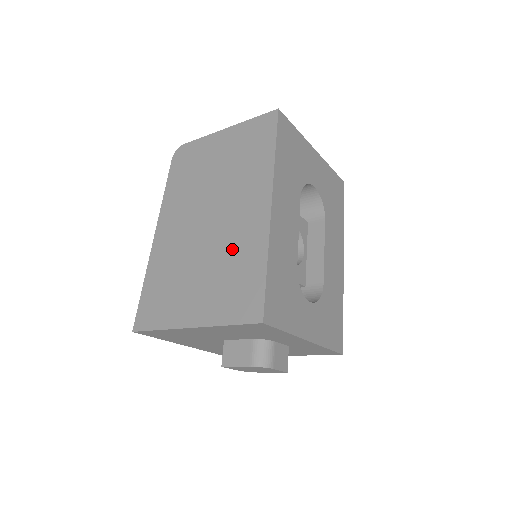
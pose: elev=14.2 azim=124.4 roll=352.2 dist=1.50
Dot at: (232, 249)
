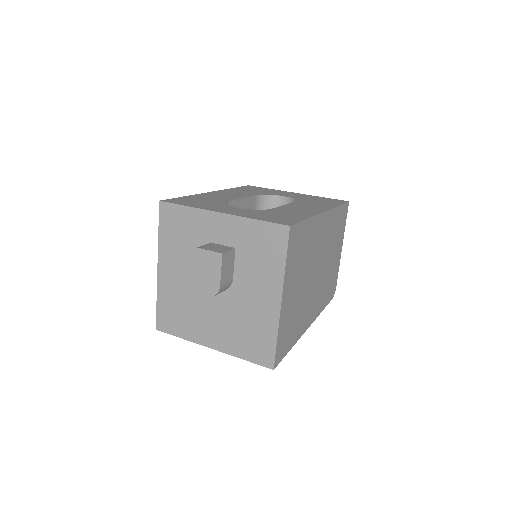
Dot at: occluded
